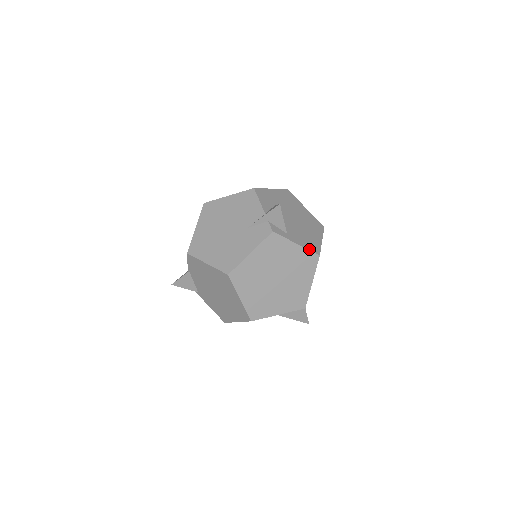
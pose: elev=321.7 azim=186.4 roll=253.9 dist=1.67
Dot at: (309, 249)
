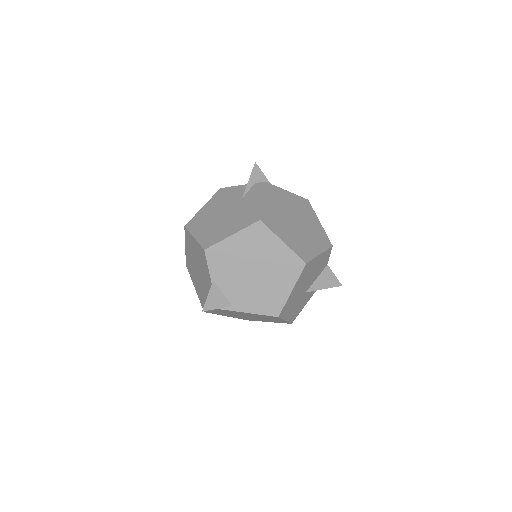
Dot at: (298, 196)
